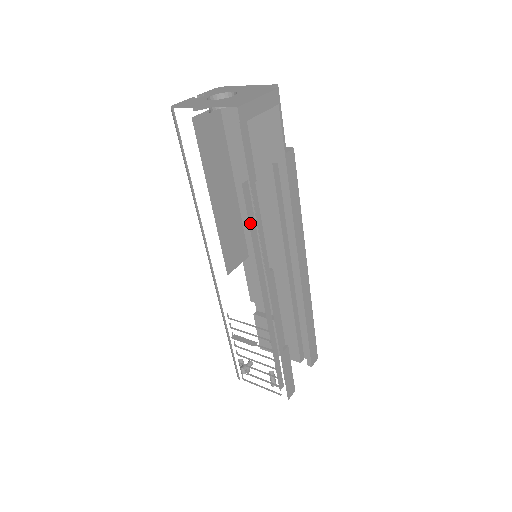
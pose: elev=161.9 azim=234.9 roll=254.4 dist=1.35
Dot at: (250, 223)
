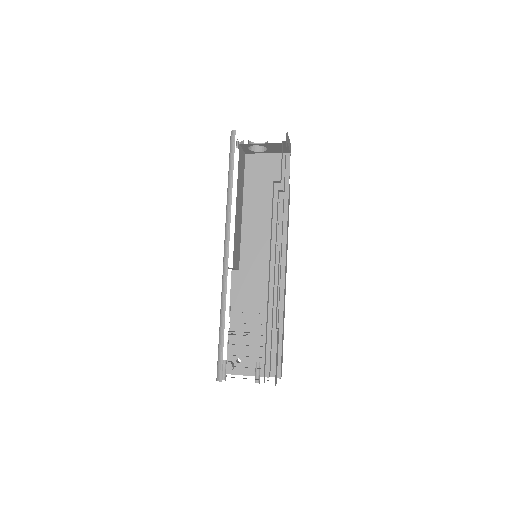
Dot at: (272, 211)
